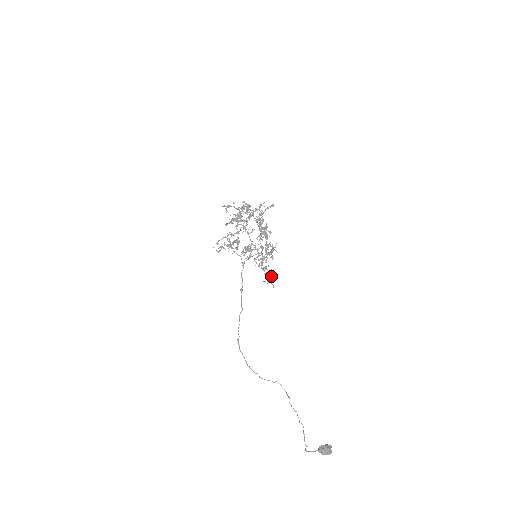
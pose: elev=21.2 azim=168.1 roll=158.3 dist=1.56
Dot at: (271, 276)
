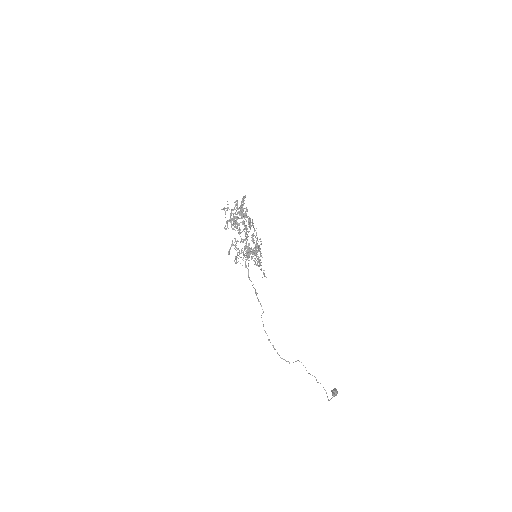
Dot at: (264, 270)
